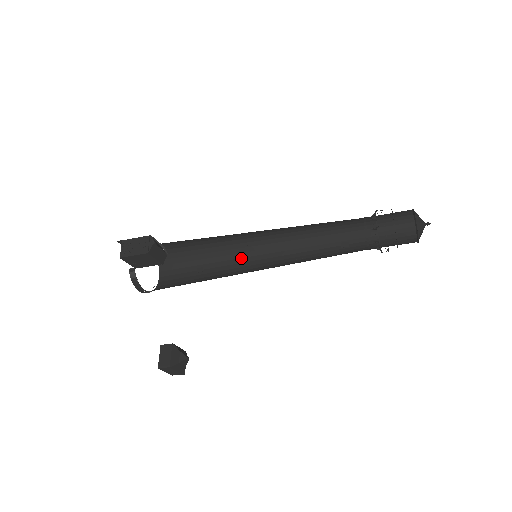
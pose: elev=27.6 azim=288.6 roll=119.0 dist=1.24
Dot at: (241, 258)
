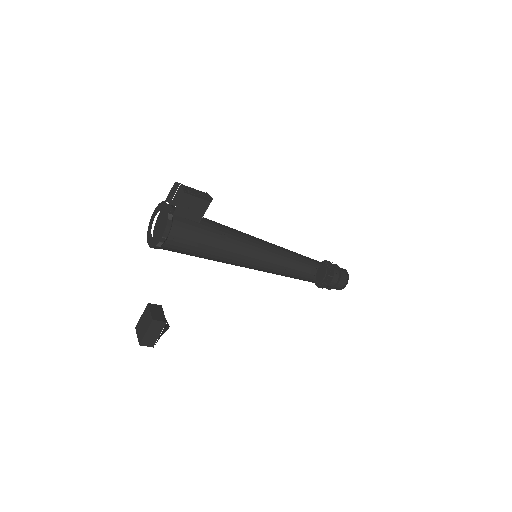
Dot at: (230, 259)
